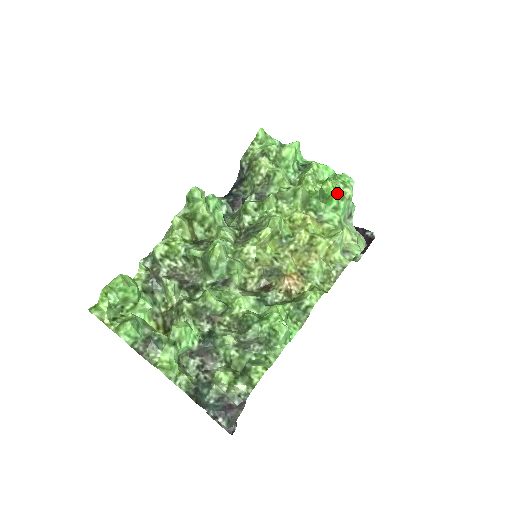
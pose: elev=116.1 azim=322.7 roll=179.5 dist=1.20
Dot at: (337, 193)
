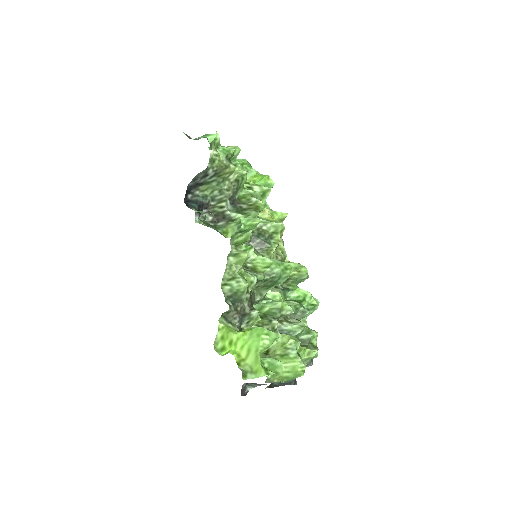
Dot at: occluded
